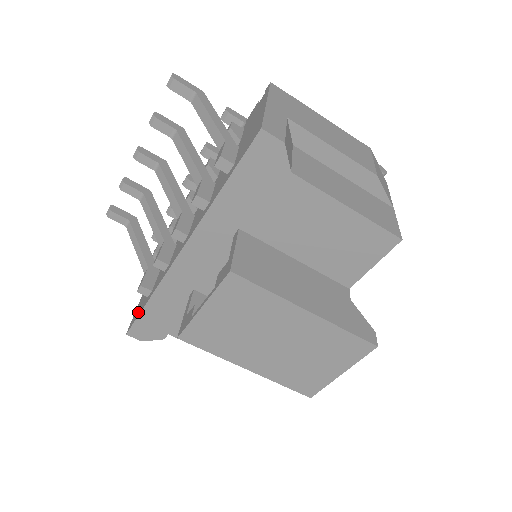
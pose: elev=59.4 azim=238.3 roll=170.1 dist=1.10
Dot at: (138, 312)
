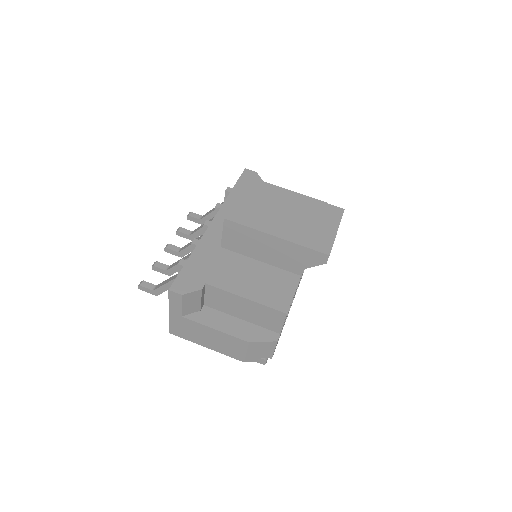
Dot at: occluded
